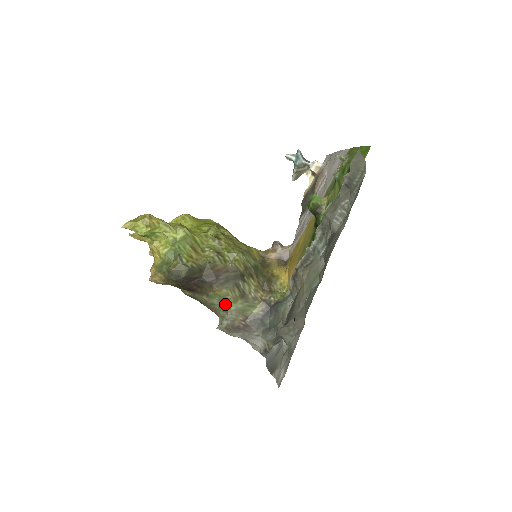
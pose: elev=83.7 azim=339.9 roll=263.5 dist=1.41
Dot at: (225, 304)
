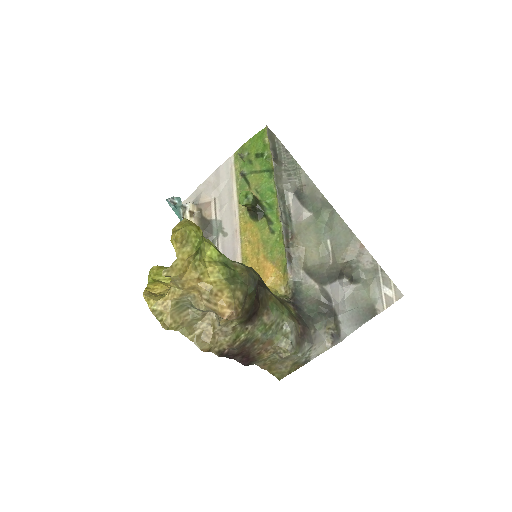
Dot at: (280, 313)
